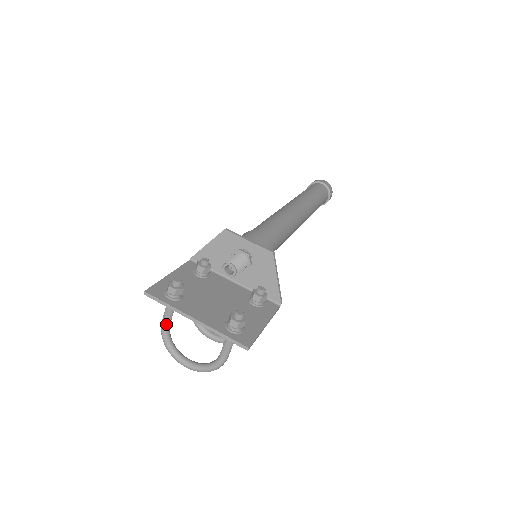
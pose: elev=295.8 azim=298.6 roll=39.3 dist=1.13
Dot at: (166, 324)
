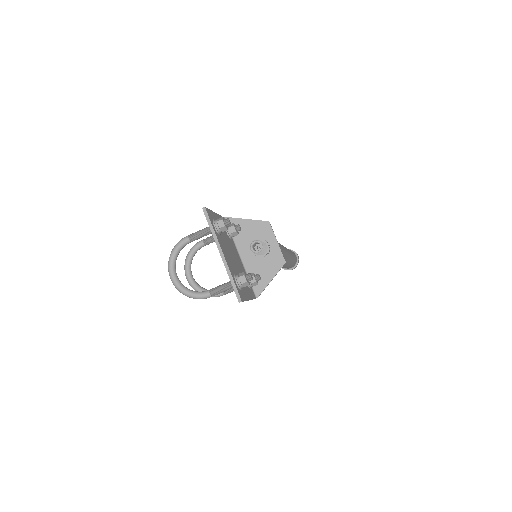
Dot at: (190, 240)
